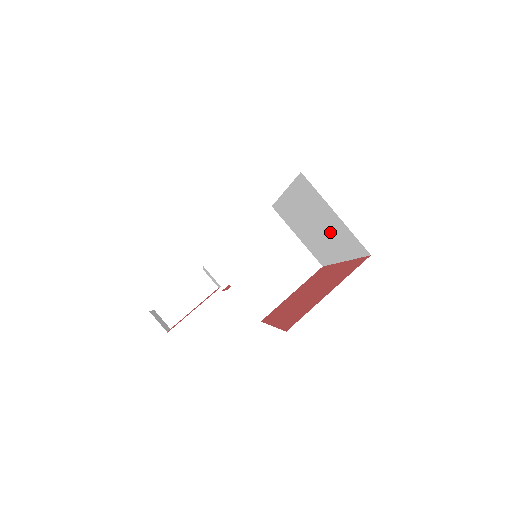
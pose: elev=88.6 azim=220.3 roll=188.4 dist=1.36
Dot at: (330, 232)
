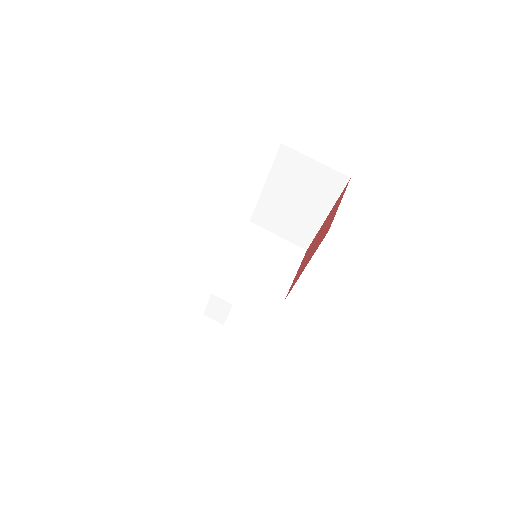
Dot at: (312, 190)
